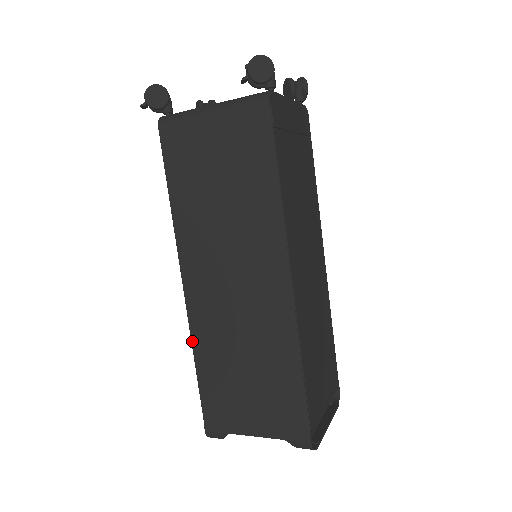
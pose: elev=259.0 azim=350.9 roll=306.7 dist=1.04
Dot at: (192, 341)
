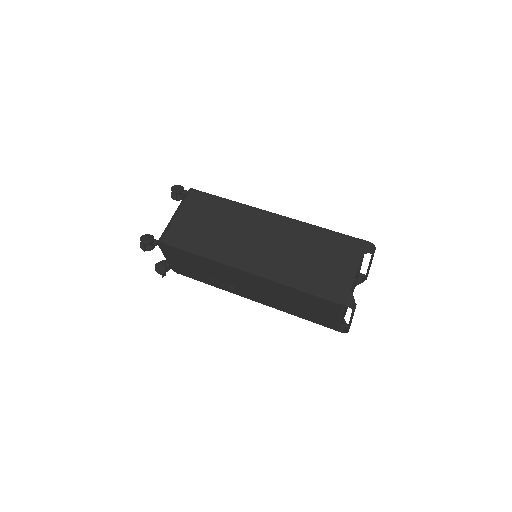
Dot at: (283, 283)
